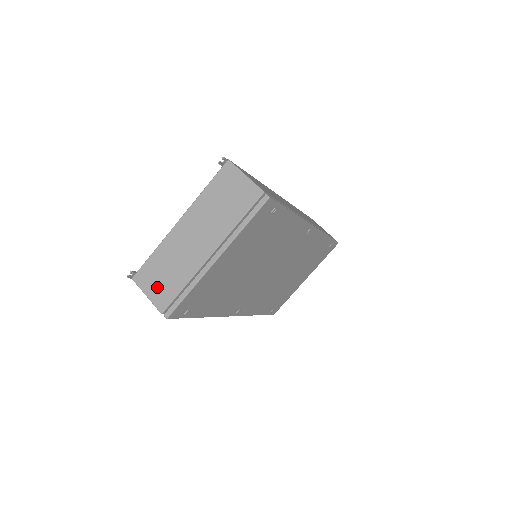
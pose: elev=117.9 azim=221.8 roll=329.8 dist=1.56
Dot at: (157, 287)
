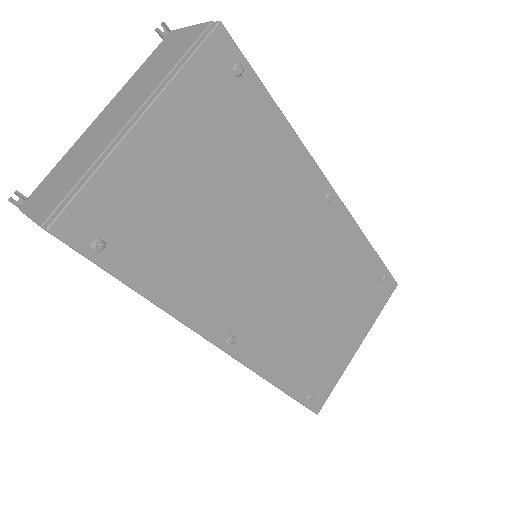
Dot at: (47, 197)
